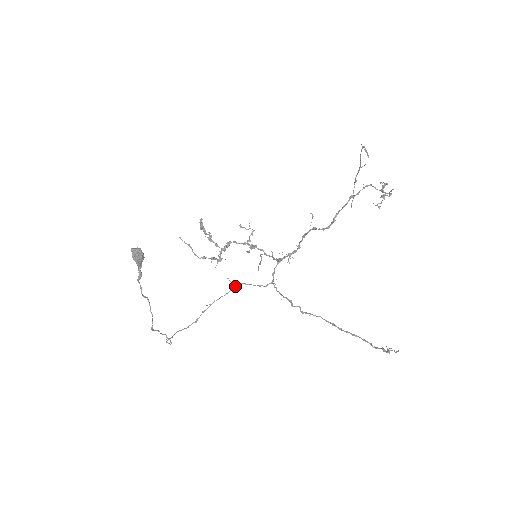
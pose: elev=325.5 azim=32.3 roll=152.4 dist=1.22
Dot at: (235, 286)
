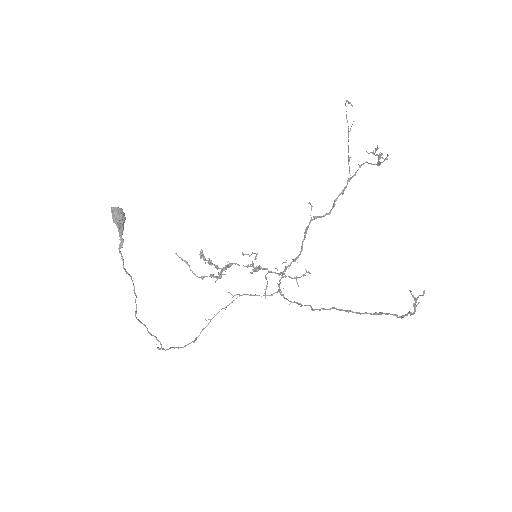
Dot at: (237, 297)
